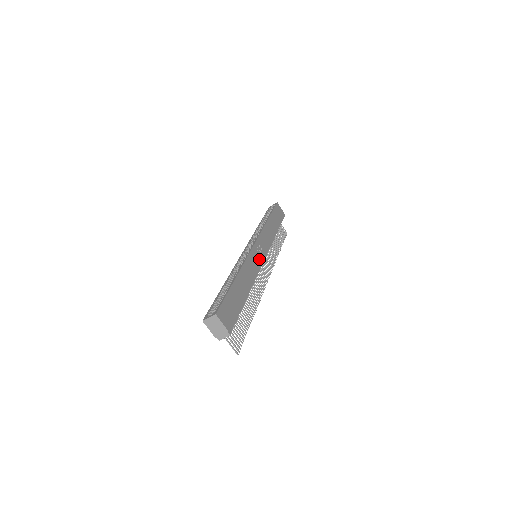
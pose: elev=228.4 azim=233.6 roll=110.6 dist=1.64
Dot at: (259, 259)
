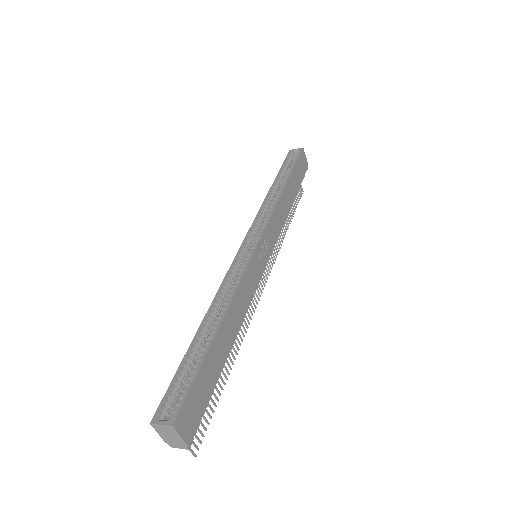
Dot at: (260, 269)
